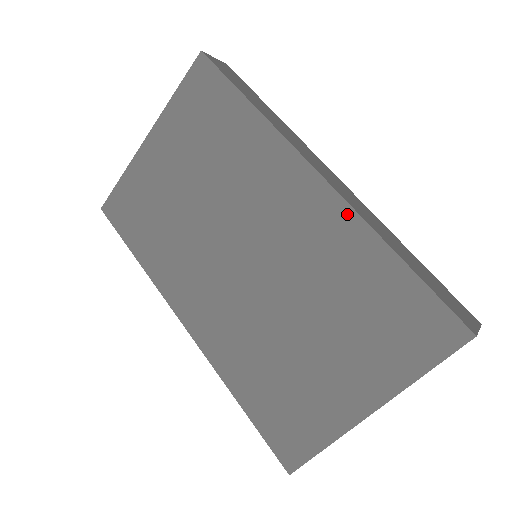
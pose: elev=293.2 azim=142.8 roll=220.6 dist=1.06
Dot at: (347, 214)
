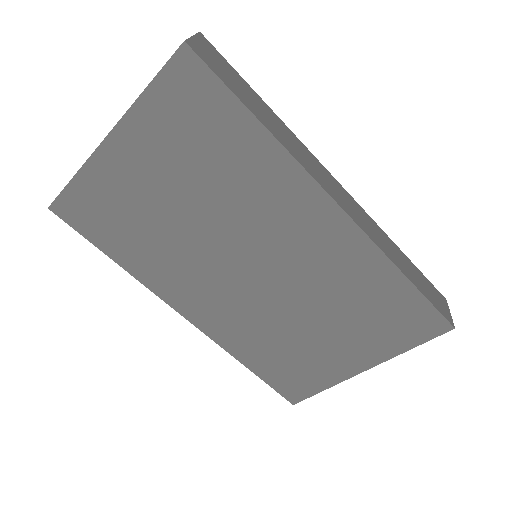
Dot at: (364, 243)
